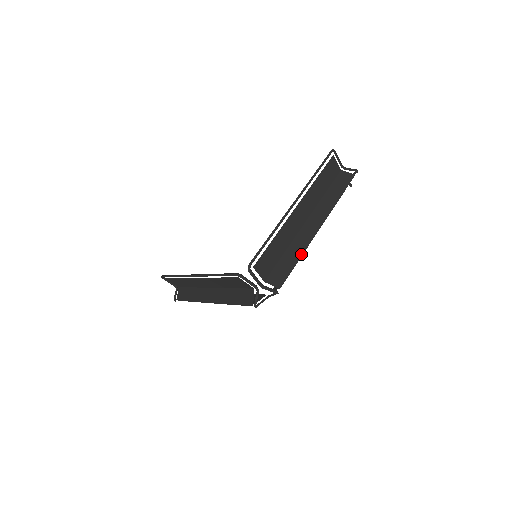
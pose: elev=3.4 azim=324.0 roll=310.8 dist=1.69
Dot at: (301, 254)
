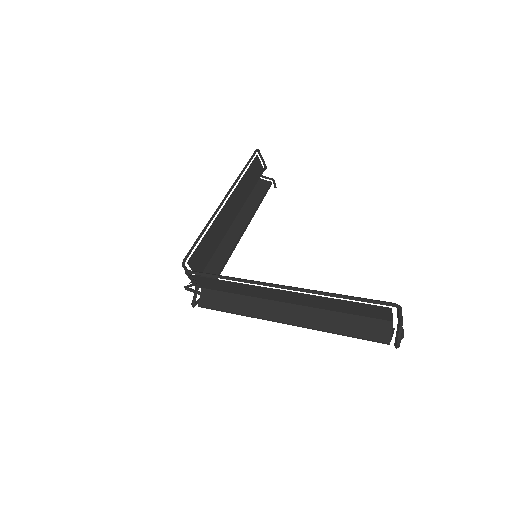
Dot at: (242, 314)
